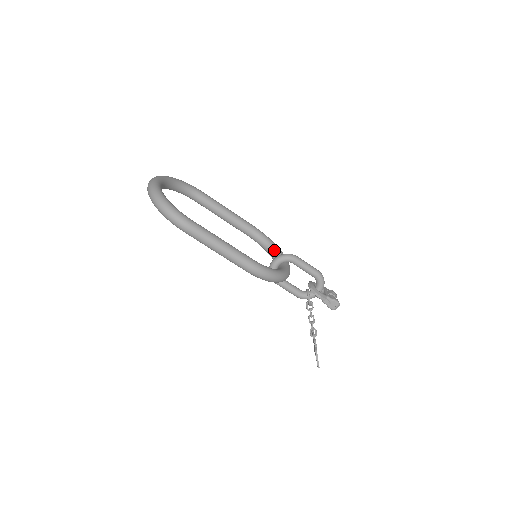
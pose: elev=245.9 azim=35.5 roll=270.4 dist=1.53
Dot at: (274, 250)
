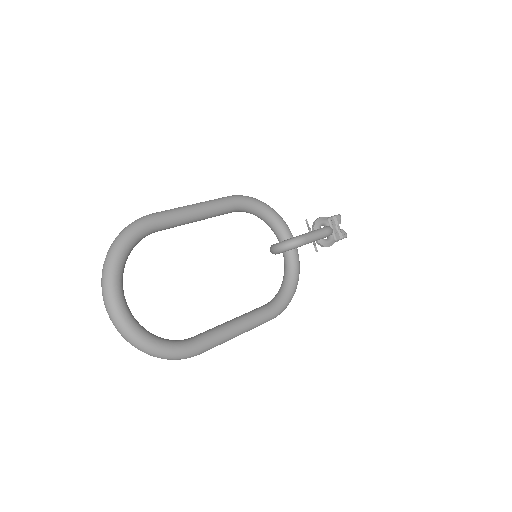
Dot at: (269, 221)
